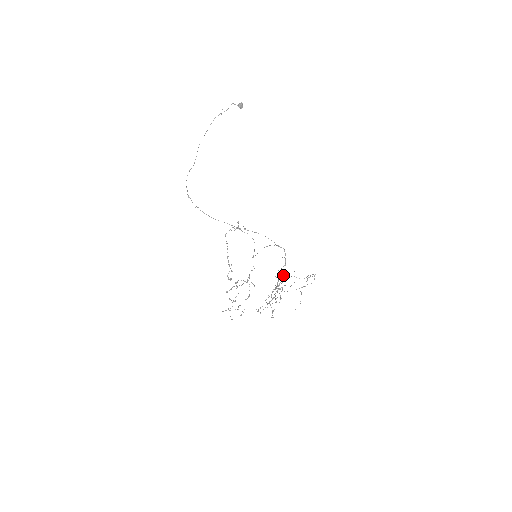
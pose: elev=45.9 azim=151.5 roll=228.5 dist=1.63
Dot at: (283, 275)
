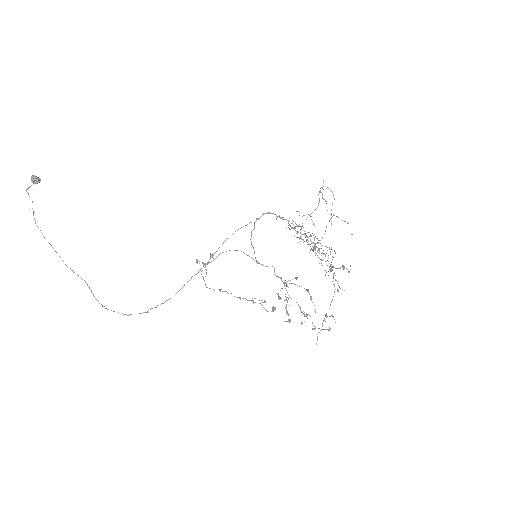
Dot at: (300, 230)
